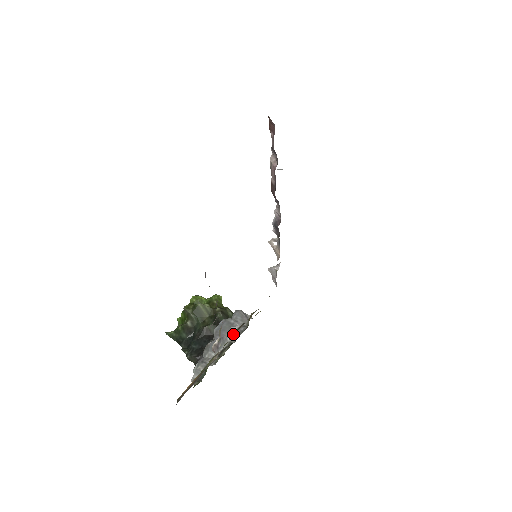
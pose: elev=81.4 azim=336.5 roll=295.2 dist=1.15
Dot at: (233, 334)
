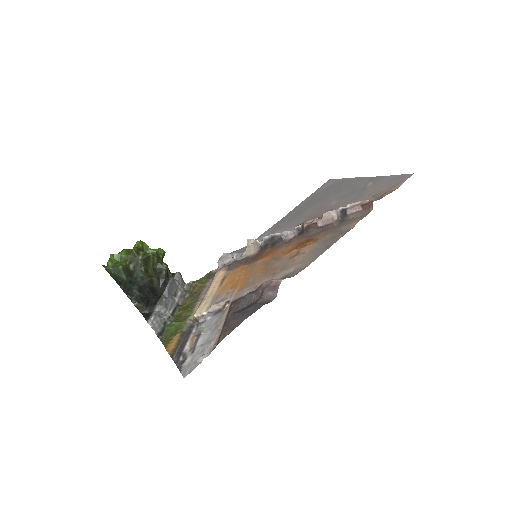
Dot at: (177, 295)
